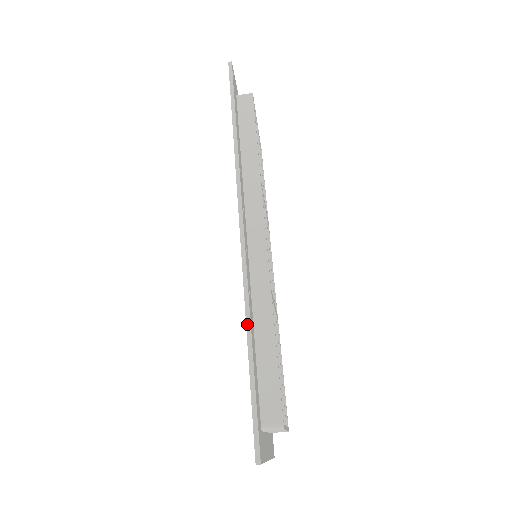
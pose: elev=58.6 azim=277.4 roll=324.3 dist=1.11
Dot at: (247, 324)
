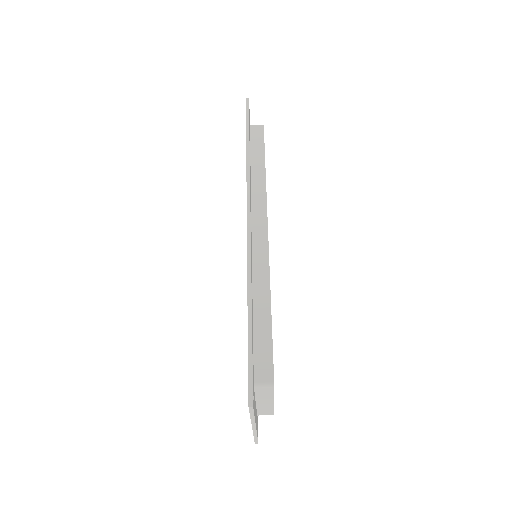
Dot at: (248, 293)
